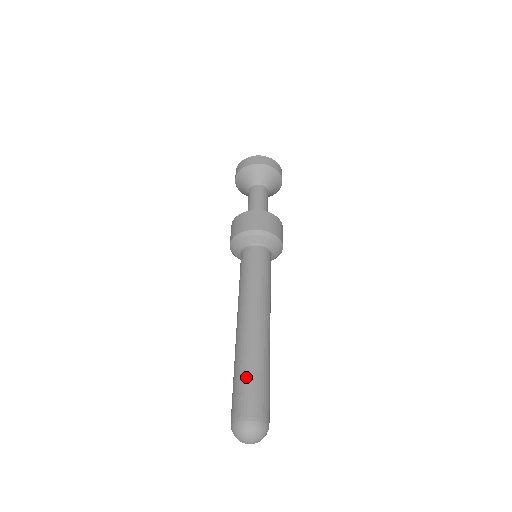
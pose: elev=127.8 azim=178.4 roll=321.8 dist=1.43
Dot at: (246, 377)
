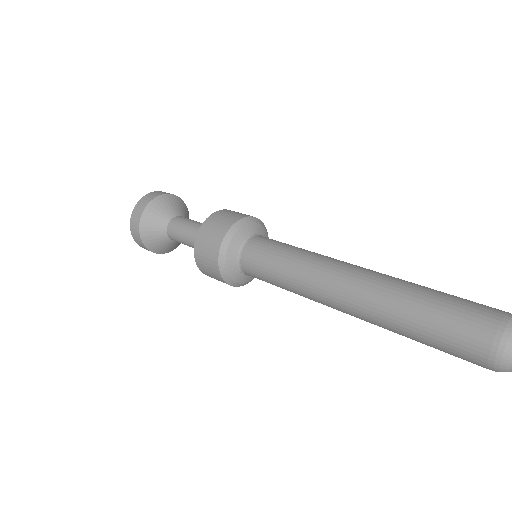
Dot at: (435, 303)
